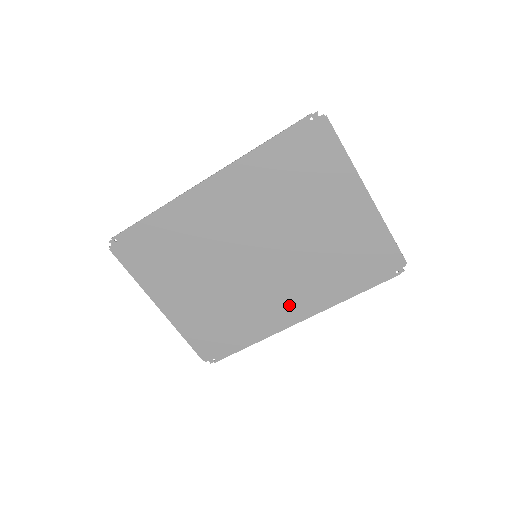
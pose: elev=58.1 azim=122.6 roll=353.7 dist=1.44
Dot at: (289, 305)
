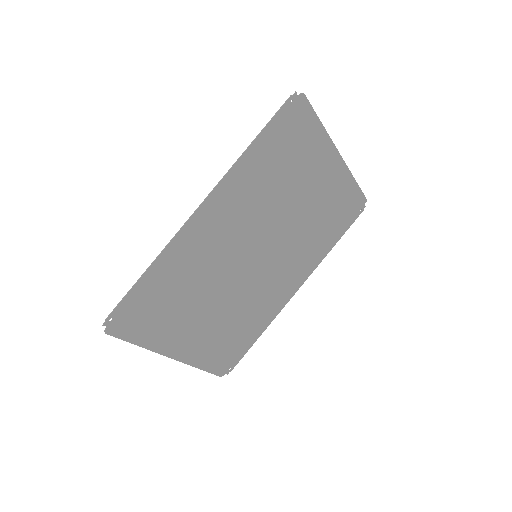
Dot at: (287, 283)
